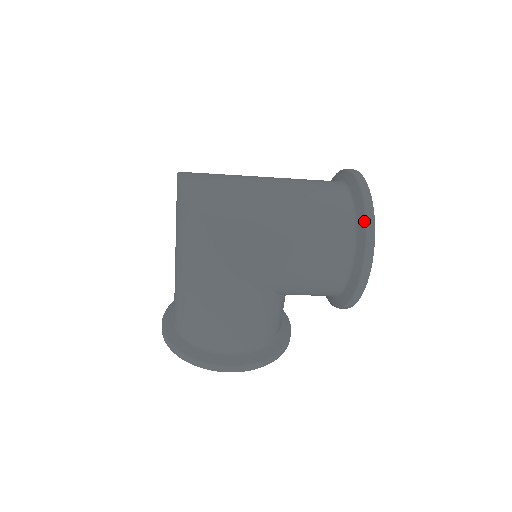
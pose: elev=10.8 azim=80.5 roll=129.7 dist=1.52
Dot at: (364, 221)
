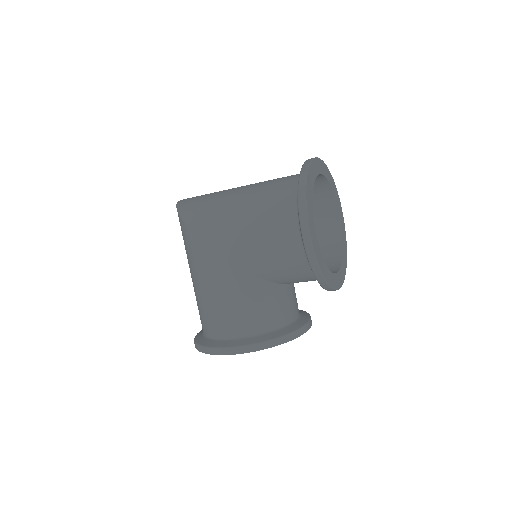
Dot at: (298, 186)
